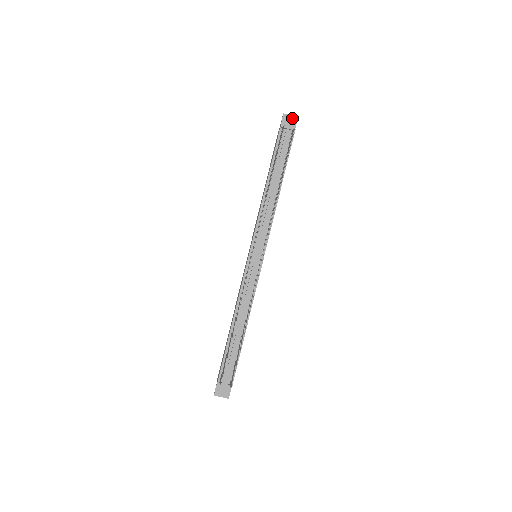
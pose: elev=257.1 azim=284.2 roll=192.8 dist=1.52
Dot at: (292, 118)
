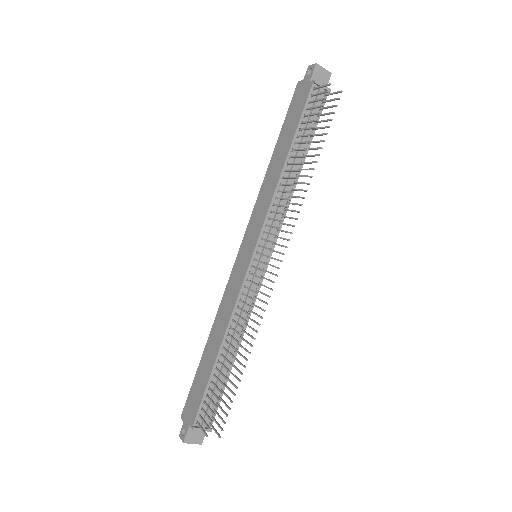
Dot at: (325, 72)
